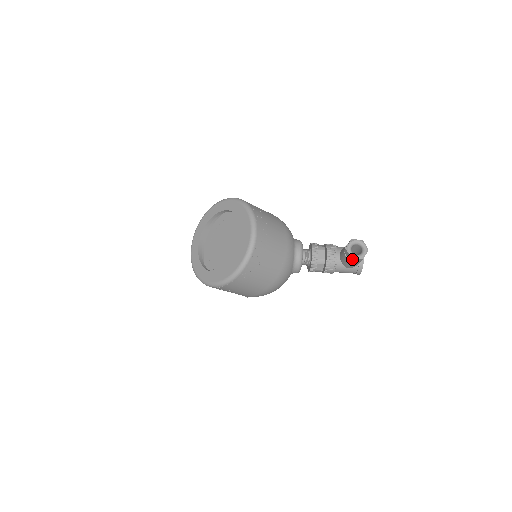
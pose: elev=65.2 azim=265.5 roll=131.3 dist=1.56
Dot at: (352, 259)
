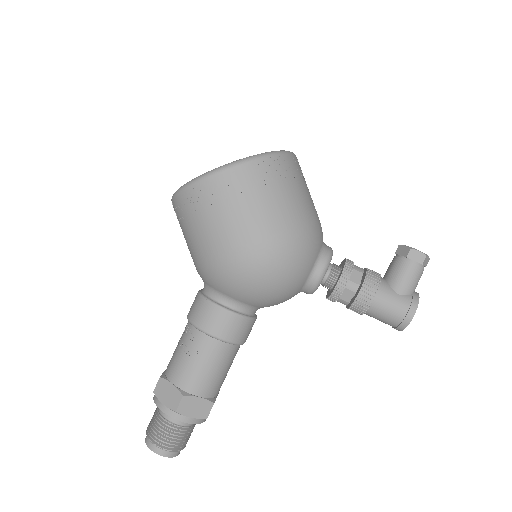
Dot at: (411, 253)
